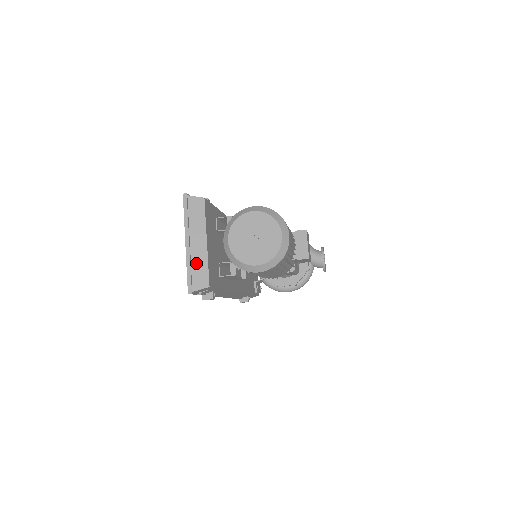
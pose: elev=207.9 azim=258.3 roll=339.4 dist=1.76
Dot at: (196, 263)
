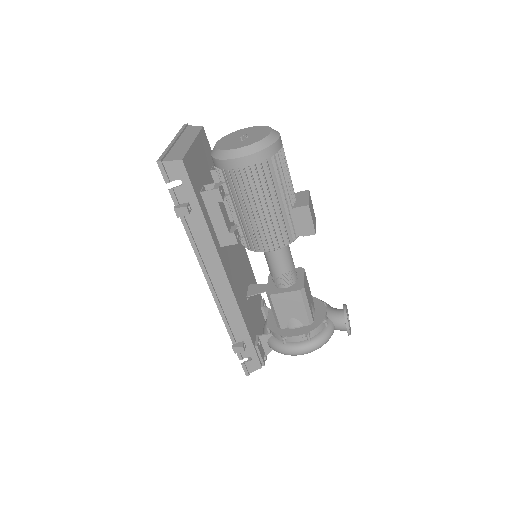
Dot at: (176, 149)
